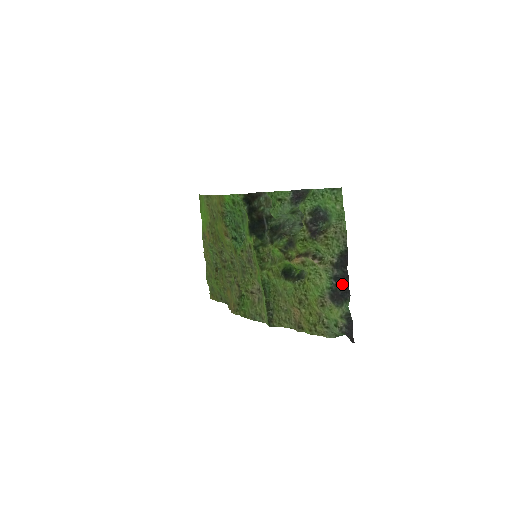
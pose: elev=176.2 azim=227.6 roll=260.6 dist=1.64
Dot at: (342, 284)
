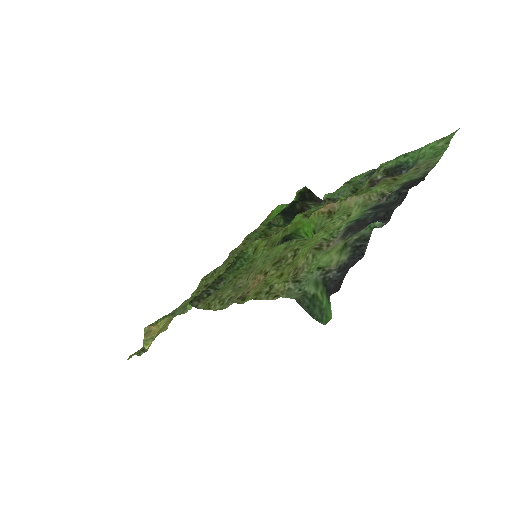
Dot at: (384, 209)
